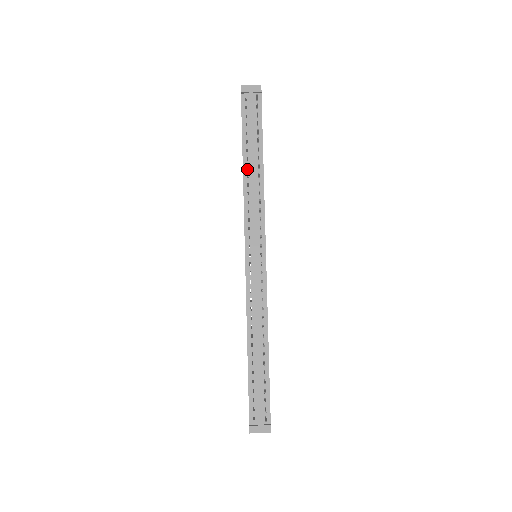
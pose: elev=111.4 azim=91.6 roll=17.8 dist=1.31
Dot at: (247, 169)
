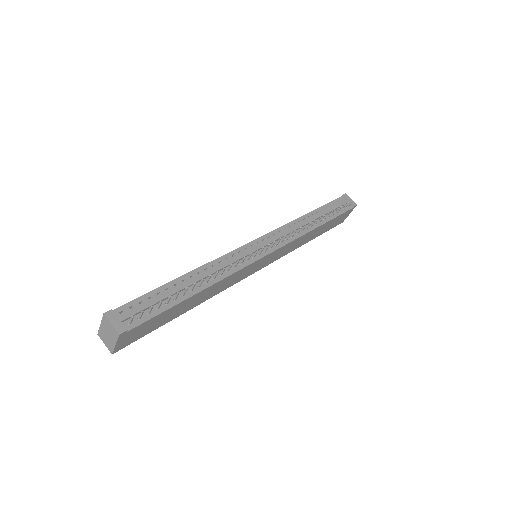
Dot at: (308, 217)
